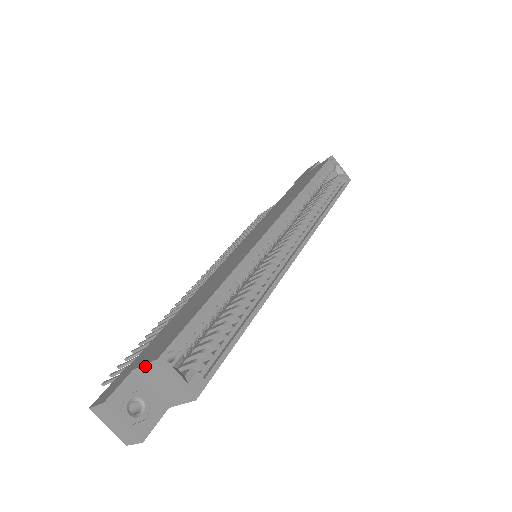
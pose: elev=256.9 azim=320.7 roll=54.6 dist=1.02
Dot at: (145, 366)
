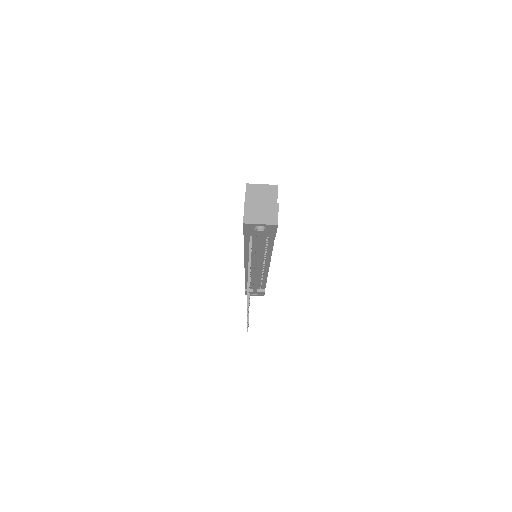
Dot at: (246, 198)
